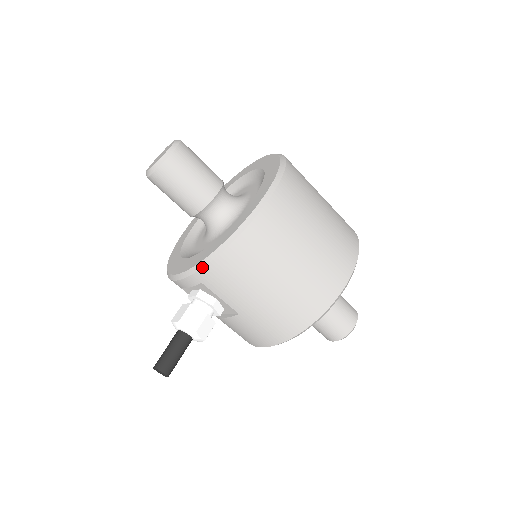
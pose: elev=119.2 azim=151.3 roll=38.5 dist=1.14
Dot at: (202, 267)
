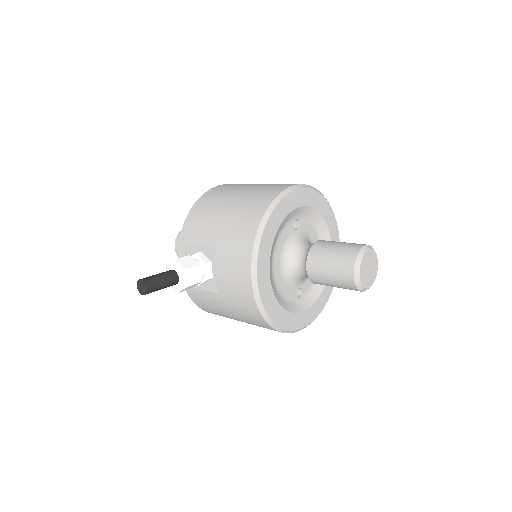
Dot at: (181, 230)
